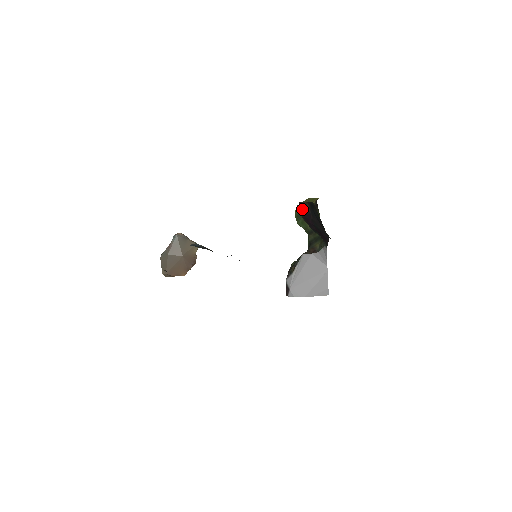
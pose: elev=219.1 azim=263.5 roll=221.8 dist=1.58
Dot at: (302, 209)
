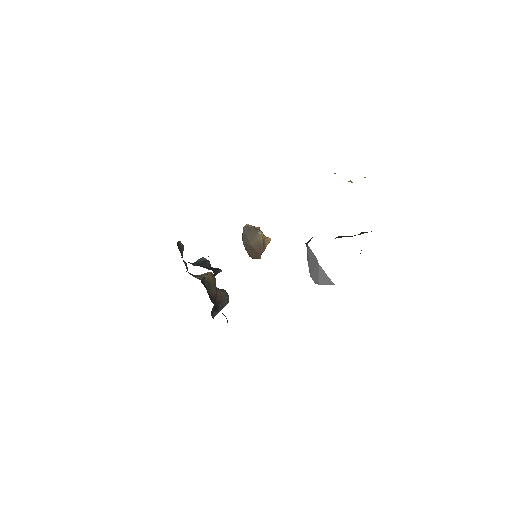
Dot at: occluded
